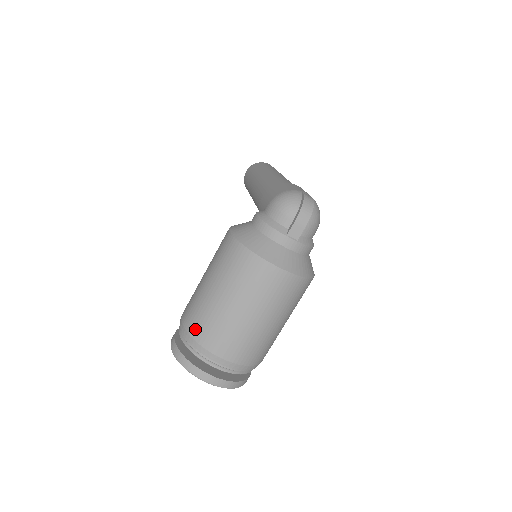
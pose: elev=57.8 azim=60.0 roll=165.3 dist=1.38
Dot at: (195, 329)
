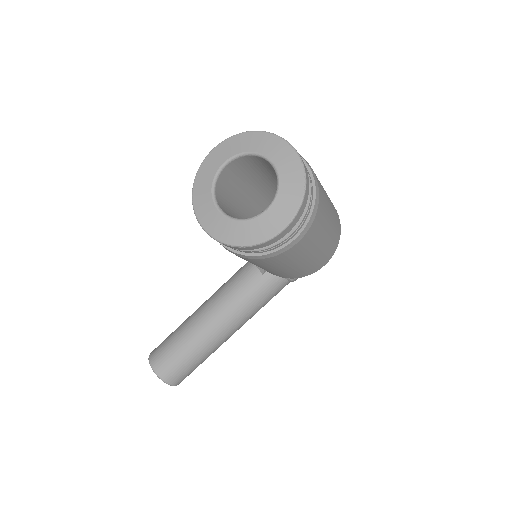
Dot at: occluded
